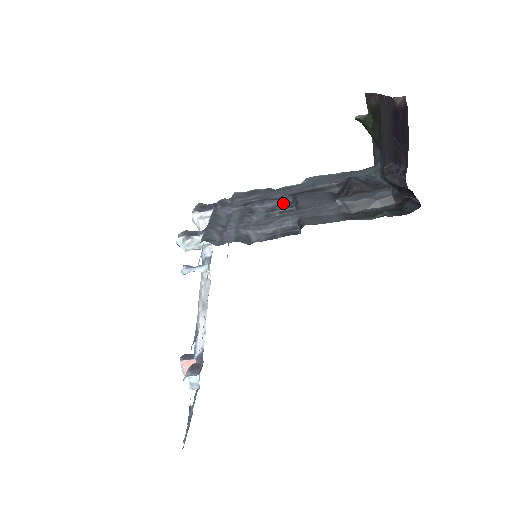
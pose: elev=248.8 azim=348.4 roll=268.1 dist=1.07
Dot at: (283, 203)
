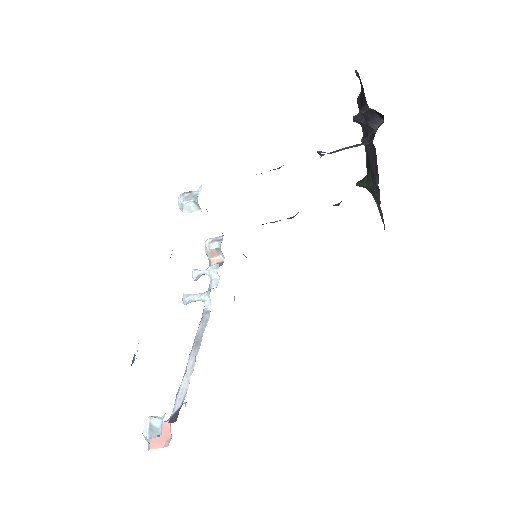
Dot at: occluded
